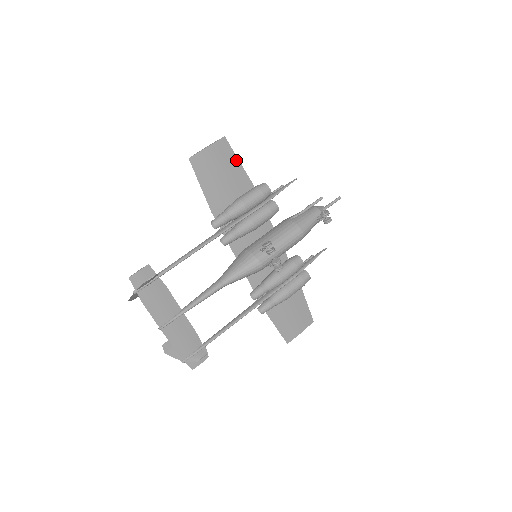
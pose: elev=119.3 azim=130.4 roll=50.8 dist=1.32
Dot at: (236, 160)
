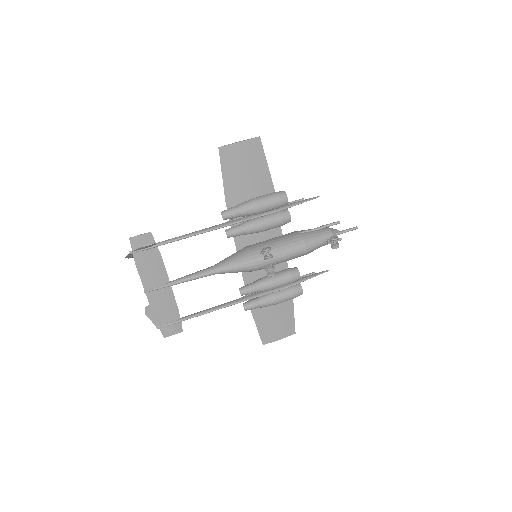
Dot at: (264, 162)
